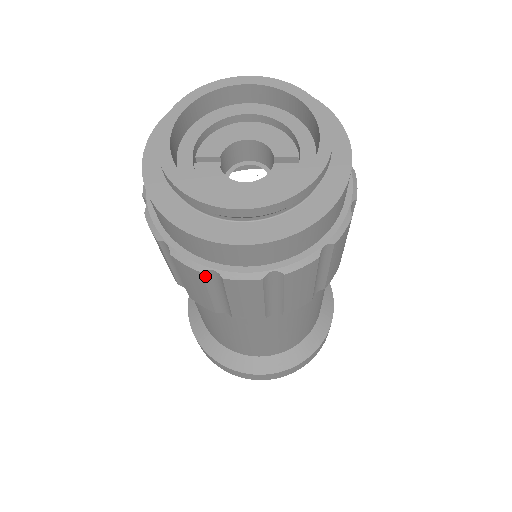
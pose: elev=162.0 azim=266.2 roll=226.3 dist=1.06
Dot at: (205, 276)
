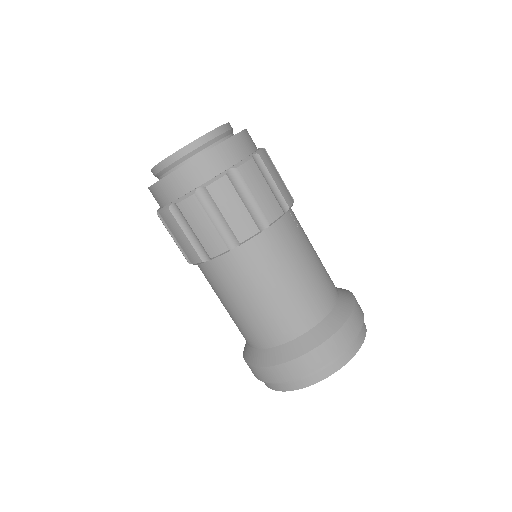
Dot at: (173, 213)
